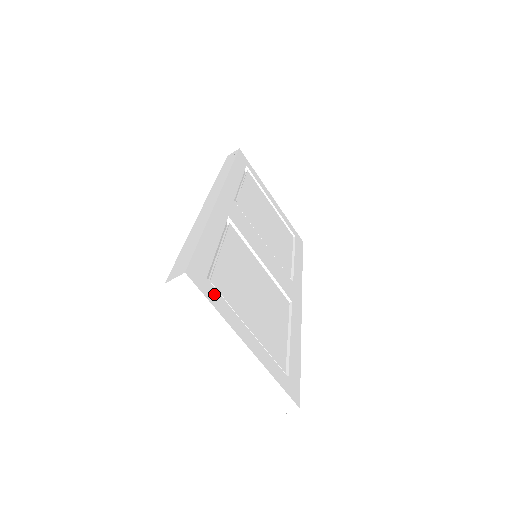
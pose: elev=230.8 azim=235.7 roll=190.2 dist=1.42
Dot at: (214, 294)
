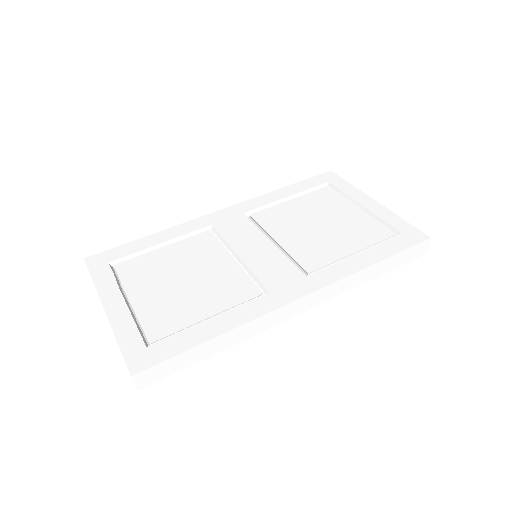
Dot at: (104, 272)
